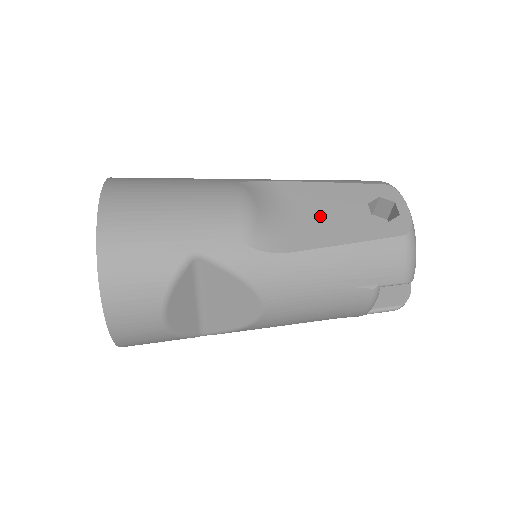
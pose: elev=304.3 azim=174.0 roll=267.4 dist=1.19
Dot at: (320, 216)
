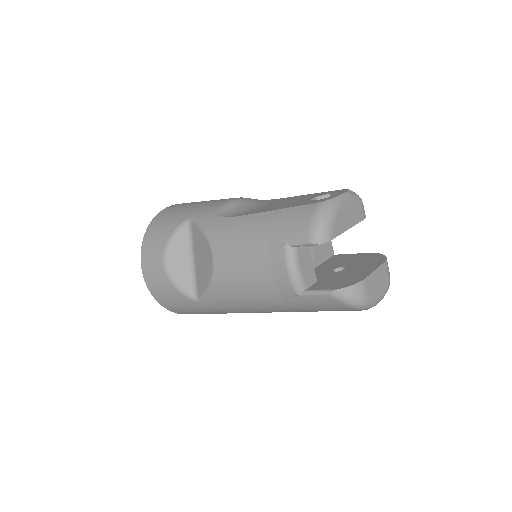
Dot at: occluded
